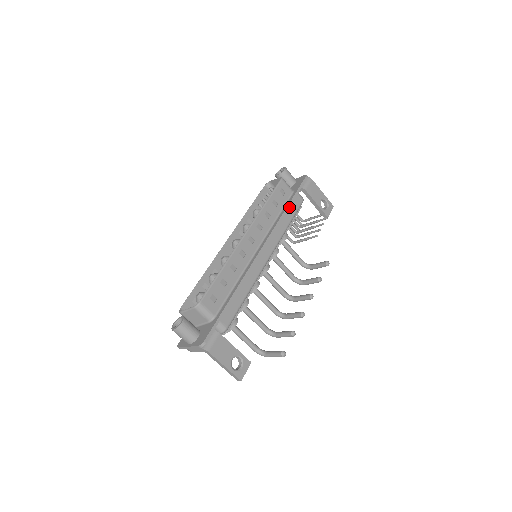
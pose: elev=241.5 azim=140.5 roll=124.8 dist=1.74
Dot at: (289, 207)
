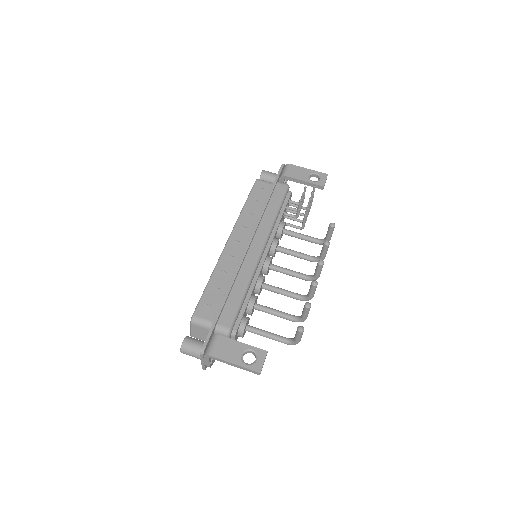
Dot at: (271, 198)
